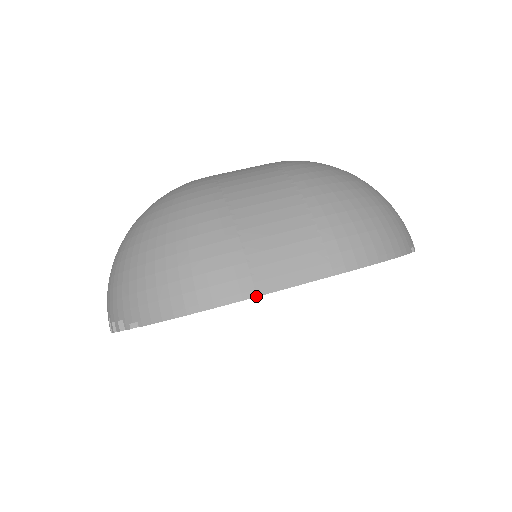
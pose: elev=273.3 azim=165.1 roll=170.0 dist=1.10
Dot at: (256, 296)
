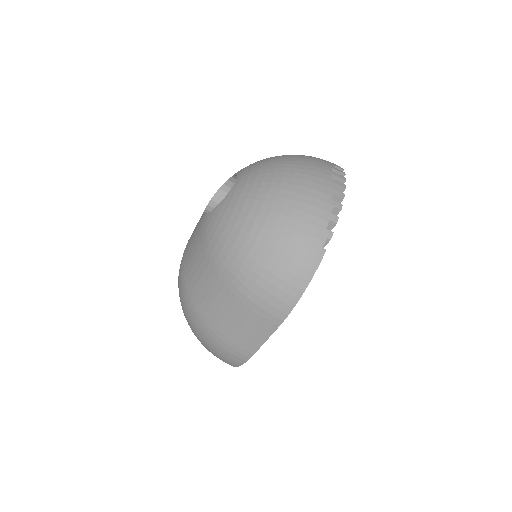
Dot at: (253, 354)
